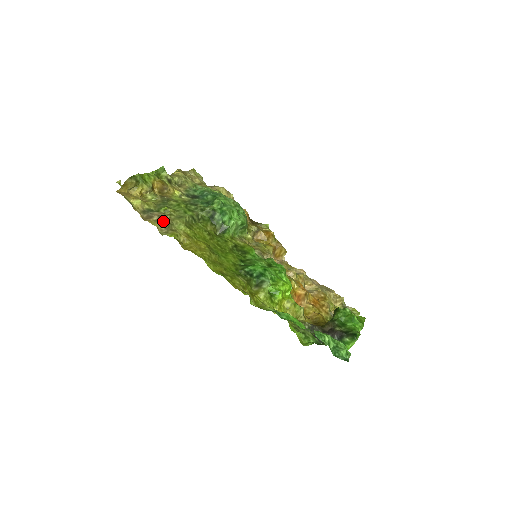
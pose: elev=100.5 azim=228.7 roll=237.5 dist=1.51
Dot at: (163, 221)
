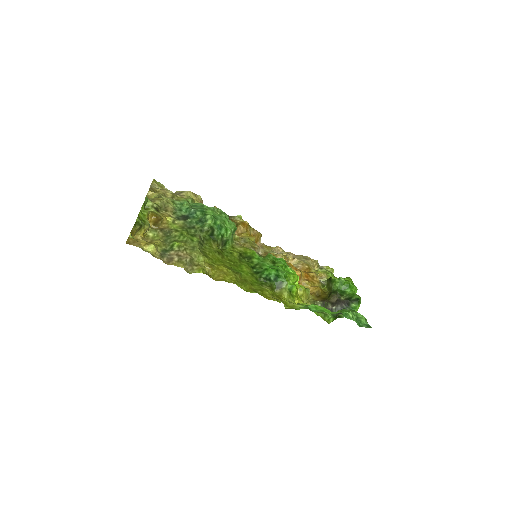
Dot at: (184, 259)
